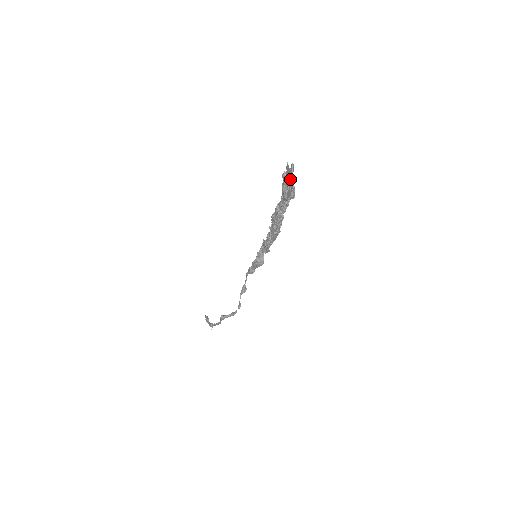
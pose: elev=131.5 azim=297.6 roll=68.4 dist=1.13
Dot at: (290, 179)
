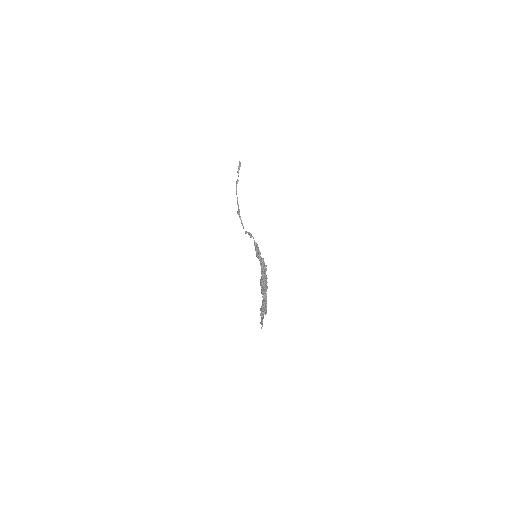
Dot at: (265, 314)
